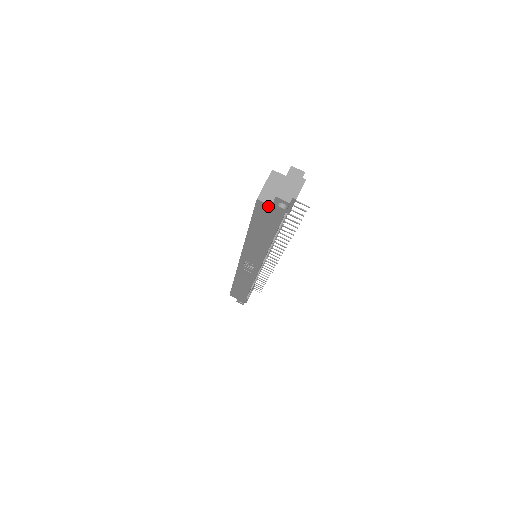
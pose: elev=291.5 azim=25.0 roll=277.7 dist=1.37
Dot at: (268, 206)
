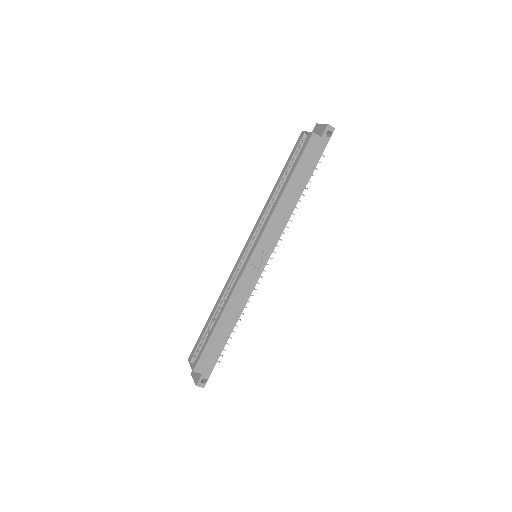
Dot at: (318, 138)
